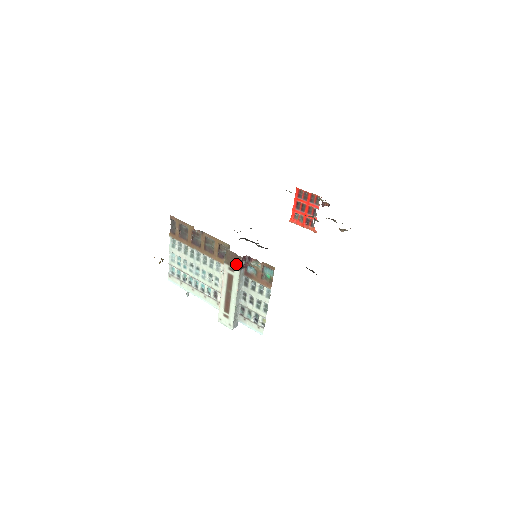
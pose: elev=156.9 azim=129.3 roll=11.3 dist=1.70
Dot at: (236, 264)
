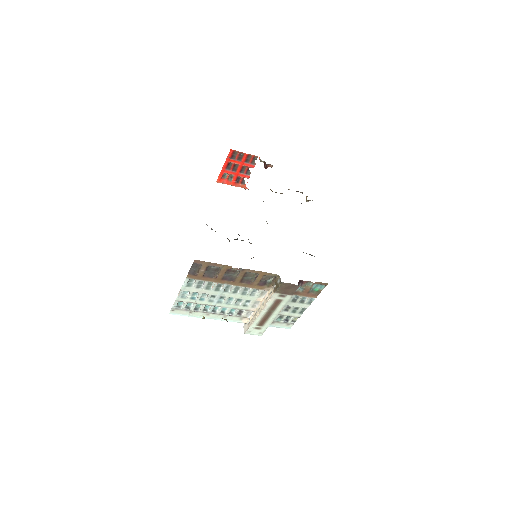
Dot at: (291, 291)
